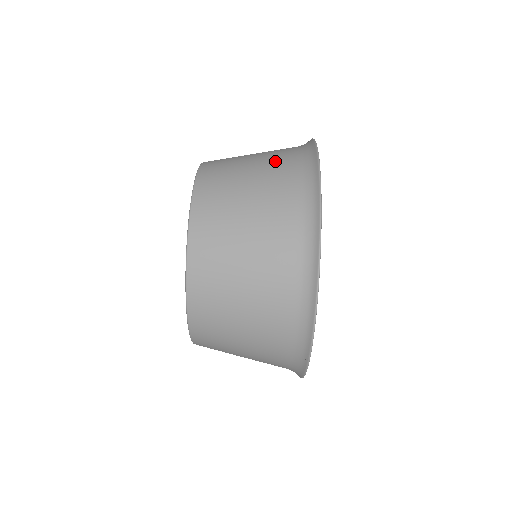
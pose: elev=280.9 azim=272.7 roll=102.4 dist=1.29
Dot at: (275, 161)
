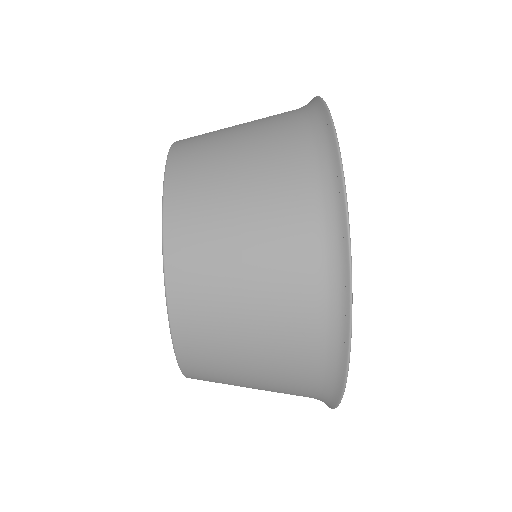
Dot at: (276, 169)
